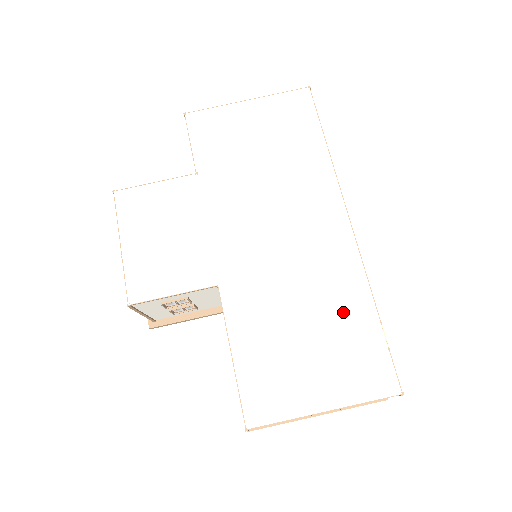
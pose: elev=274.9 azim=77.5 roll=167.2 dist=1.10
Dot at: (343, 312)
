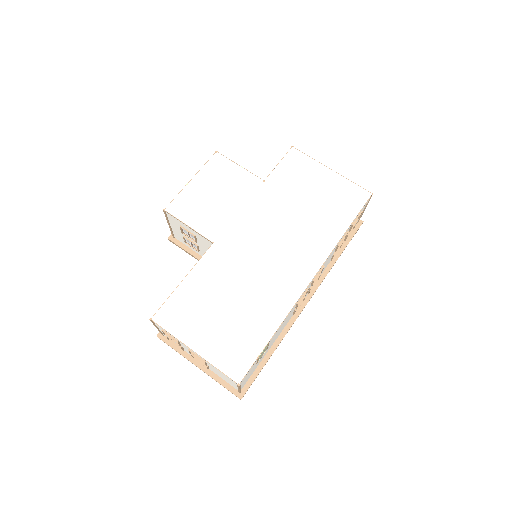
Dot at: (256, 317)
